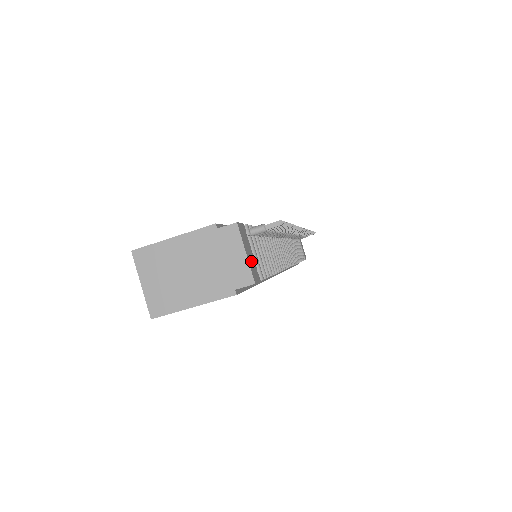
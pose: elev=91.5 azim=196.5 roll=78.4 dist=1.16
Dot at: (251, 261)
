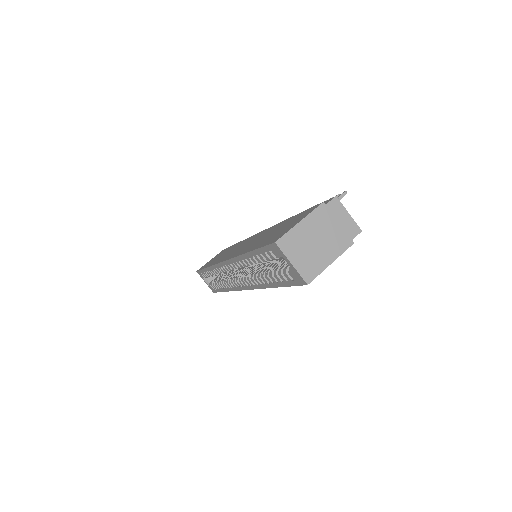
Dot at: occluded
